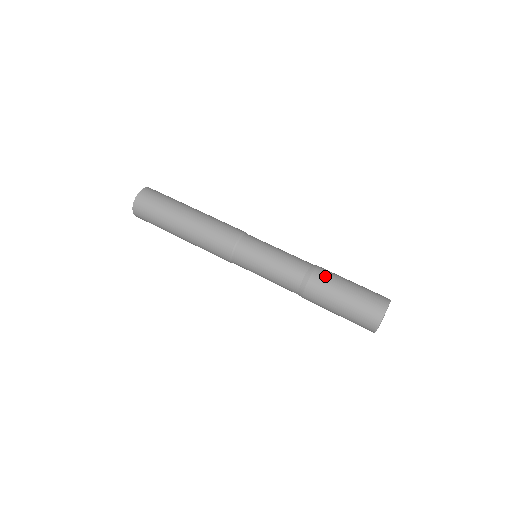
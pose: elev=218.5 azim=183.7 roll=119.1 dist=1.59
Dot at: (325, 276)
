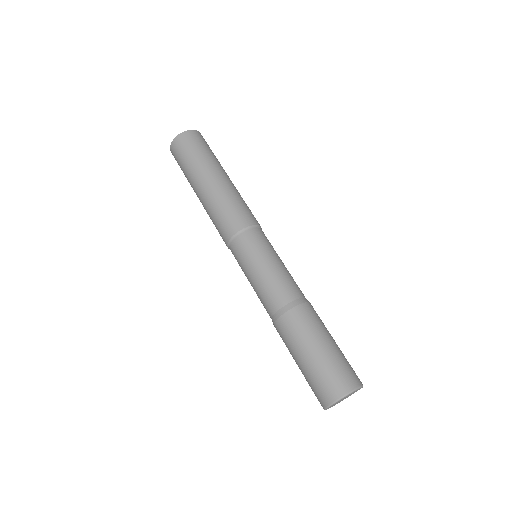
Dot at: (286, 331)
